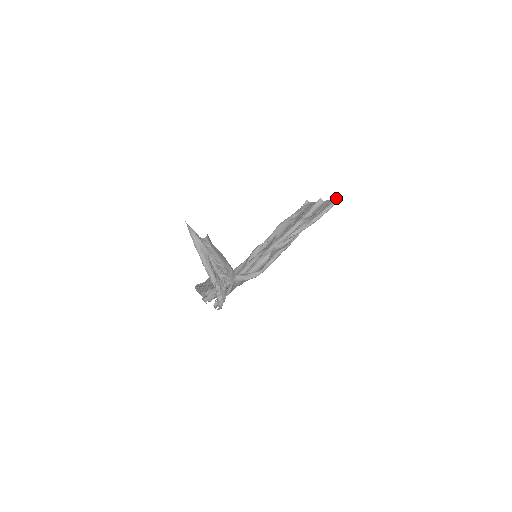
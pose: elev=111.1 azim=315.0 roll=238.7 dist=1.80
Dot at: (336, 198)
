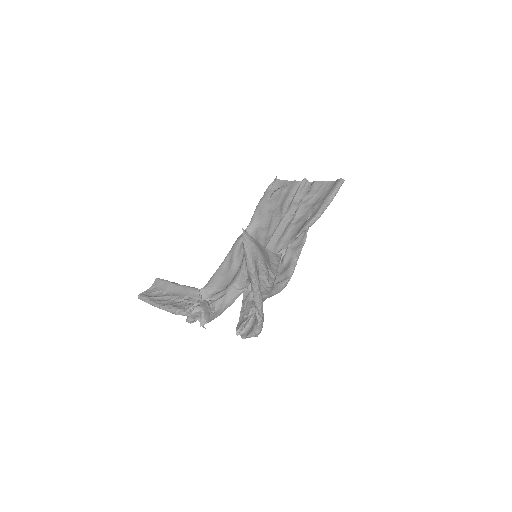
Dot at: (339, 181)
